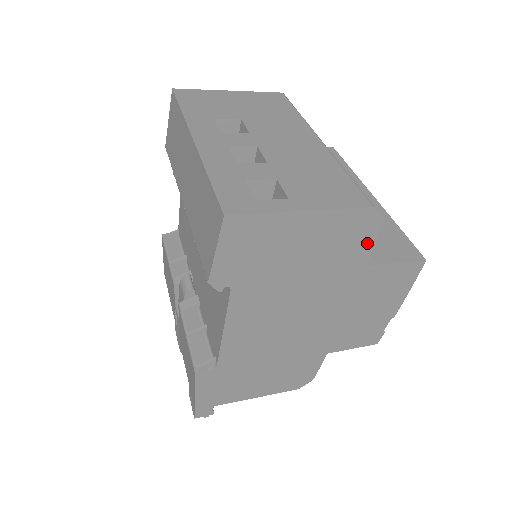
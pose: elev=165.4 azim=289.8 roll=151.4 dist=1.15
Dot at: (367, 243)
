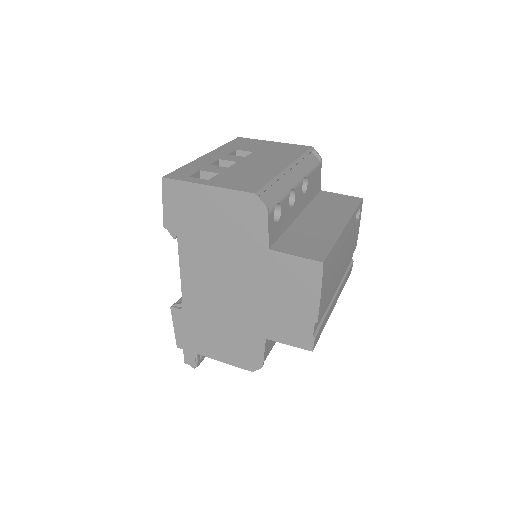
Dot at: (261, 226)
